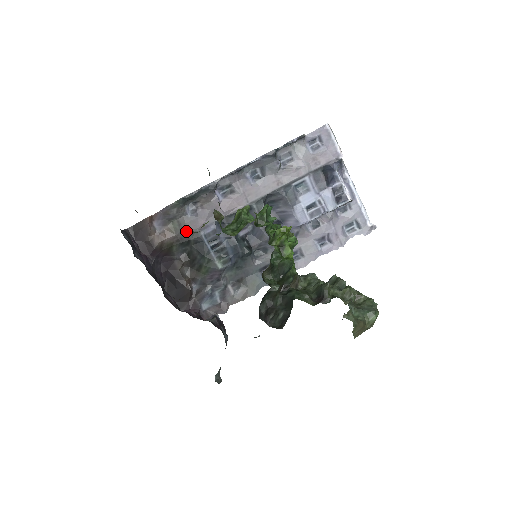
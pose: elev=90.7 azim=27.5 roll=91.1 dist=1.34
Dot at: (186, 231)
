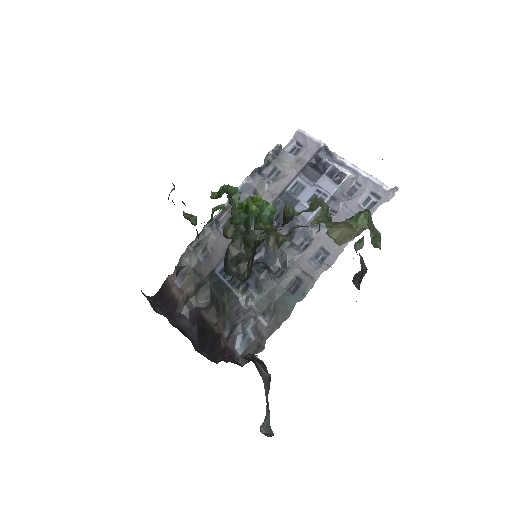
Dot at: (202, 275)
